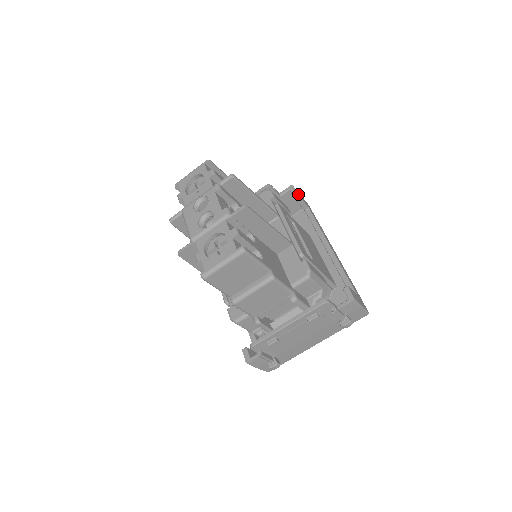
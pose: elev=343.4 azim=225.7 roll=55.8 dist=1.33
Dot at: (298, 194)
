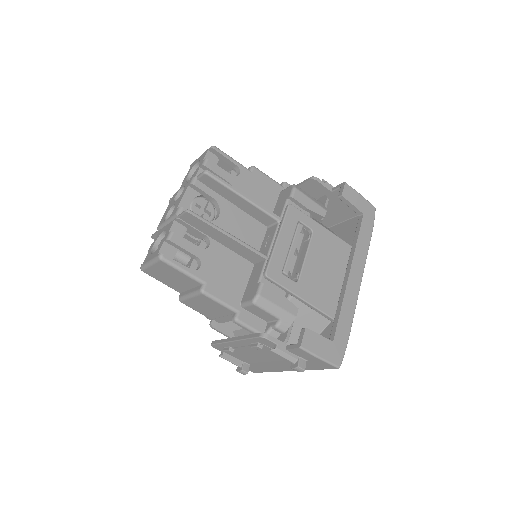
Dot at: (347, 195)
